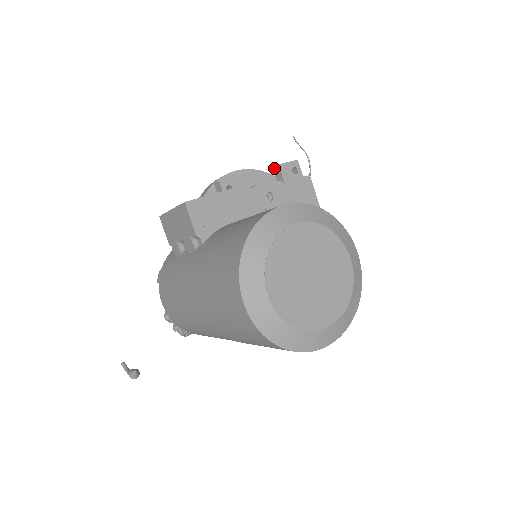
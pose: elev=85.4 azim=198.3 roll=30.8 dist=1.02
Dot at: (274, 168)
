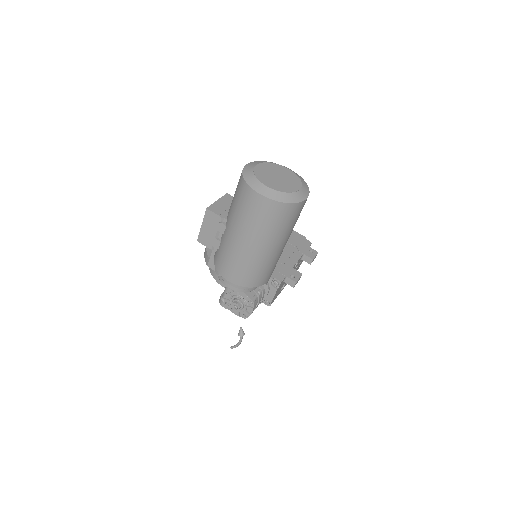
Dot at: occluded
